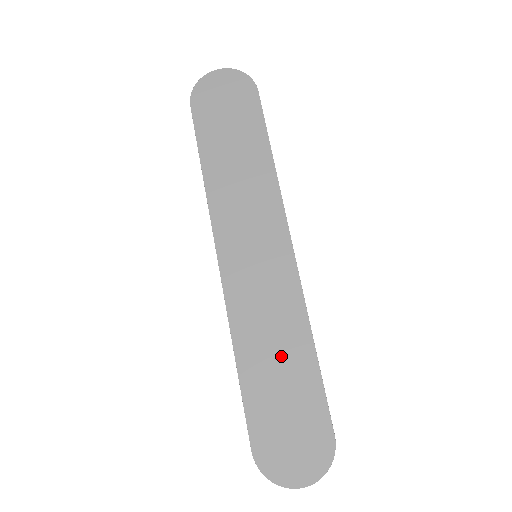
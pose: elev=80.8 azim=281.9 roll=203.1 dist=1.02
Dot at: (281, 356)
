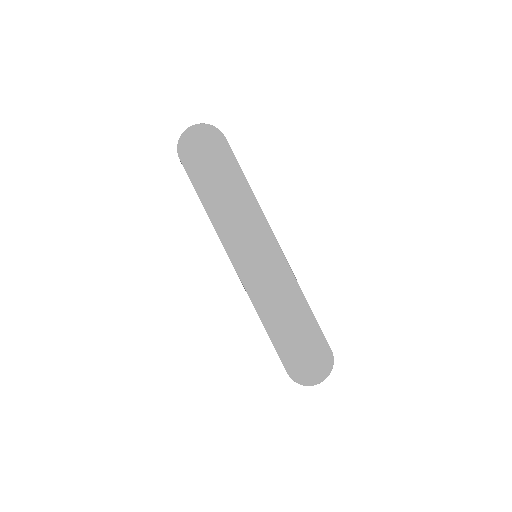
Dot at: (290, 315)
